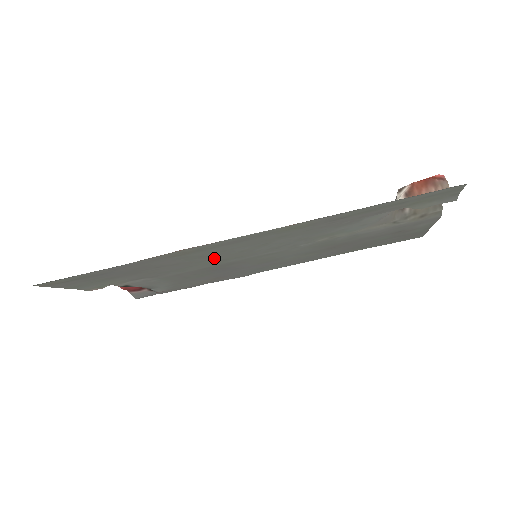
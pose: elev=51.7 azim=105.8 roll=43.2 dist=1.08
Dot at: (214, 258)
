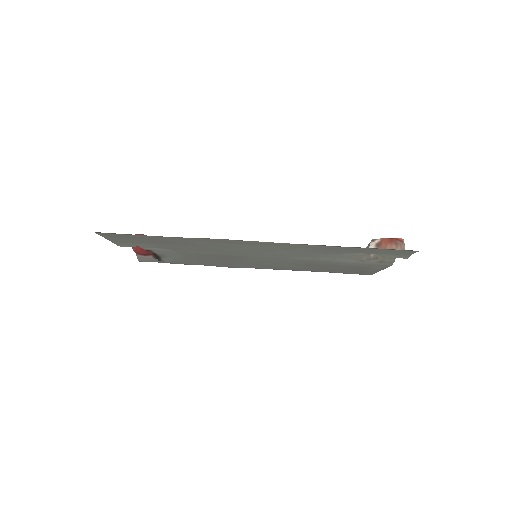
Dot at: (230, 249)
